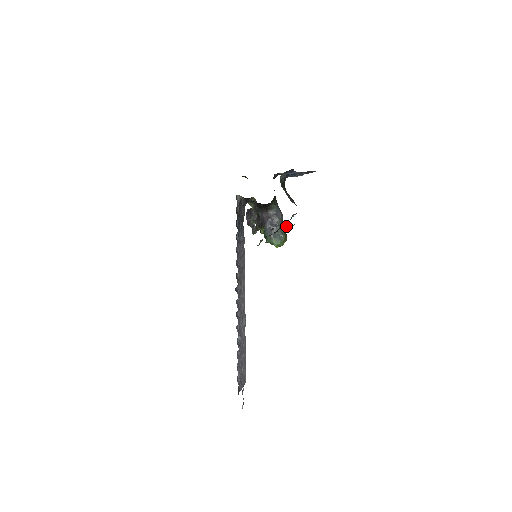
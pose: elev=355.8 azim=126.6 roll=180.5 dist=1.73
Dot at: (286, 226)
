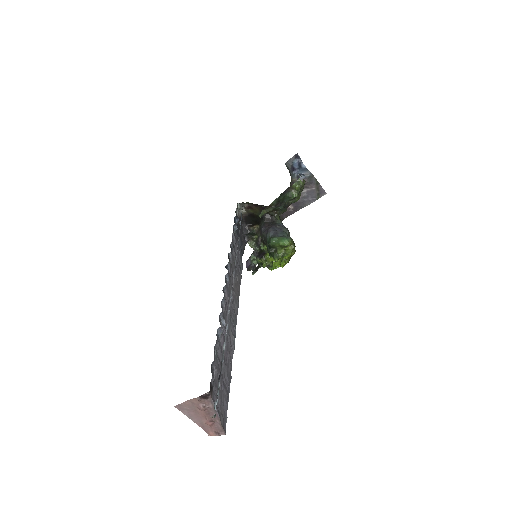
Dot at: (293, 191)
